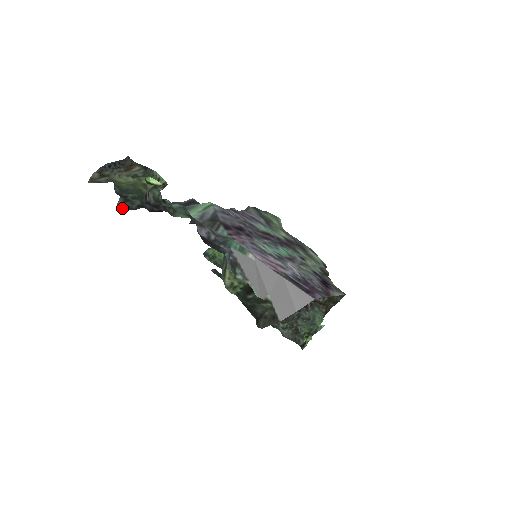
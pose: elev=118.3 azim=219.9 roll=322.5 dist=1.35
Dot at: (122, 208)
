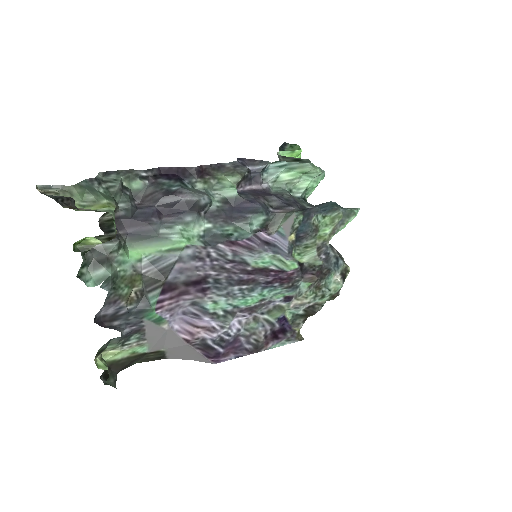
Dot at: occluded
